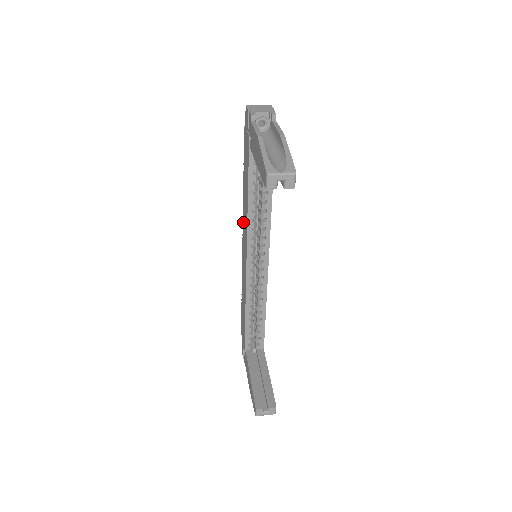
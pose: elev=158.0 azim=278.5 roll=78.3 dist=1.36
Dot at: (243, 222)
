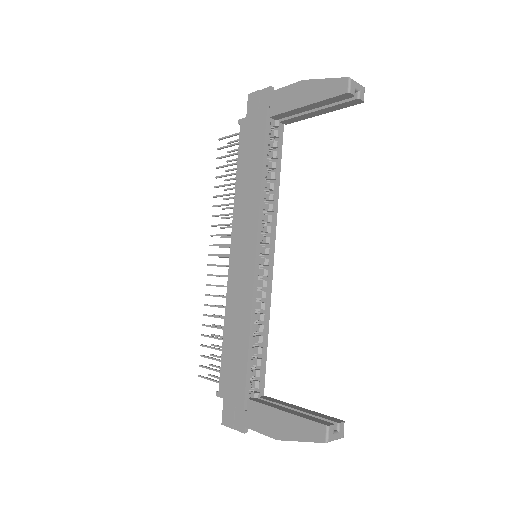
Dot at: (236, 220)
